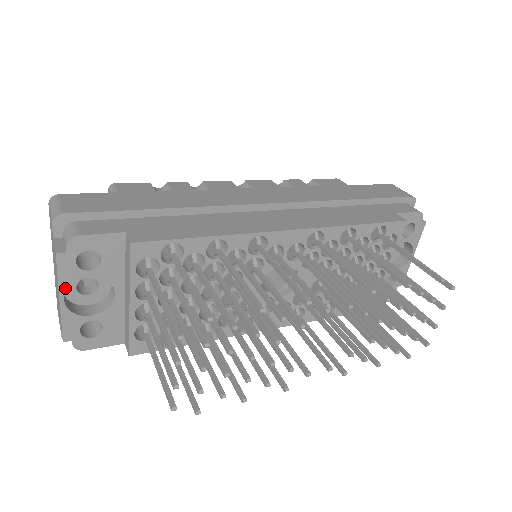
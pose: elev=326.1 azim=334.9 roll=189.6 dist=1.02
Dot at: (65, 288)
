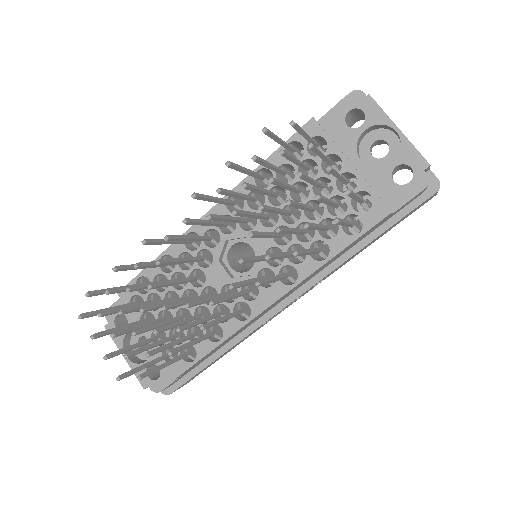
Dot at: (122, 347)
